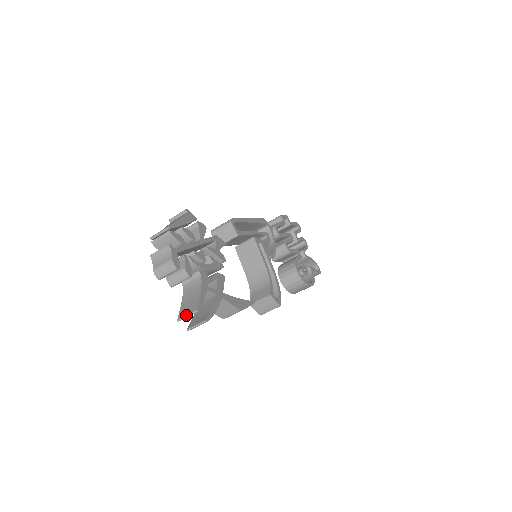
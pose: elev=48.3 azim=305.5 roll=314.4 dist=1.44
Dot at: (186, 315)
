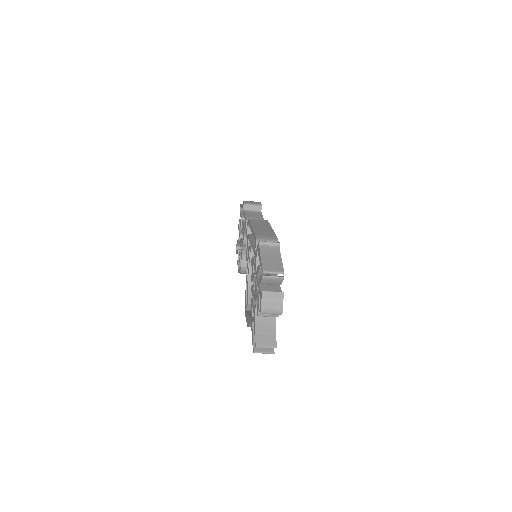
Dot at: (265, 347)
